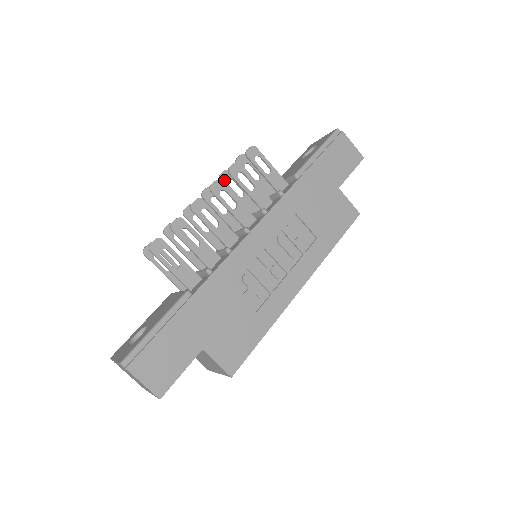
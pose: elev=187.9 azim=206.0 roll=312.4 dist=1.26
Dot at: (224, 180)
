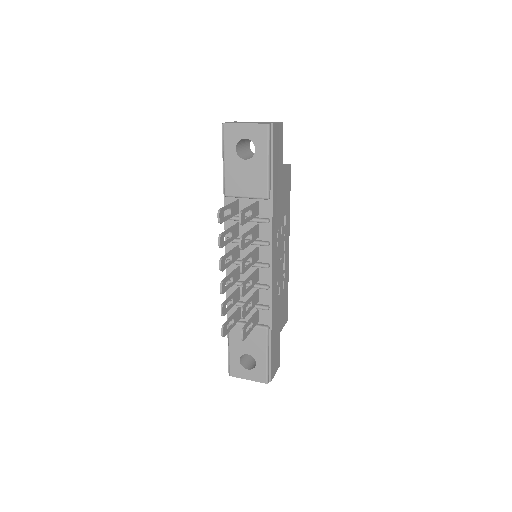
Dot at: (223, 244)
